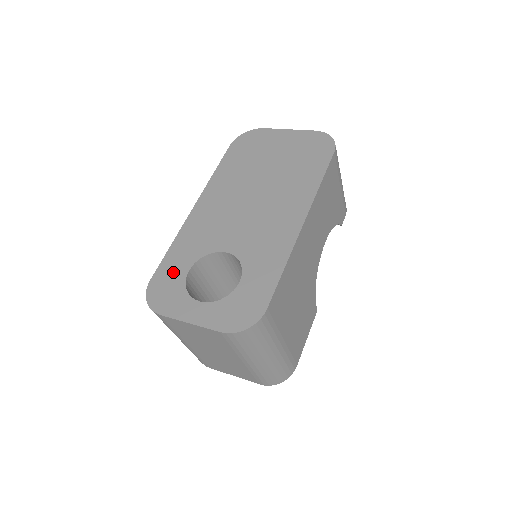
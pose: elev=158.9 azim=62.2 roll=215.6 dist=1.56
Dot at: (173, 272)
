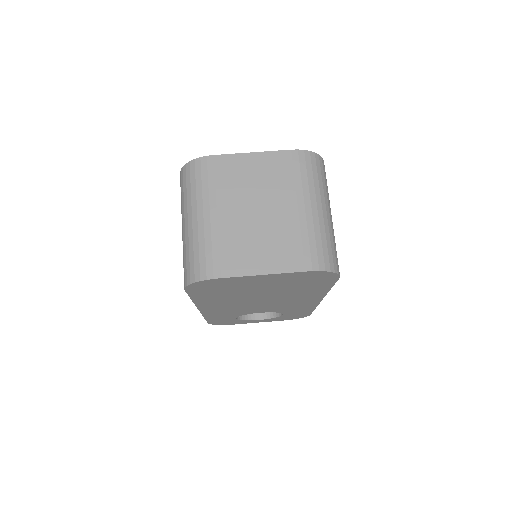
Dot at: occluded
